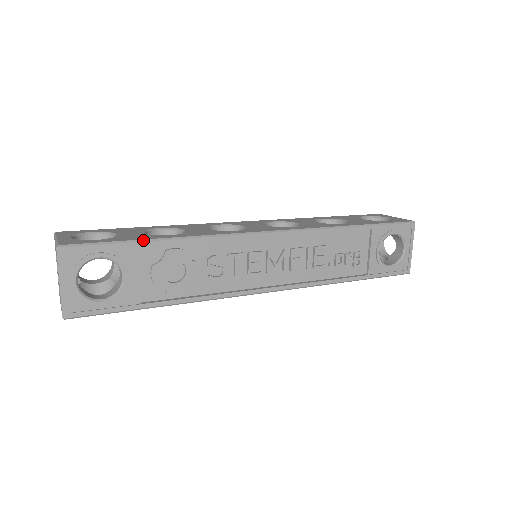
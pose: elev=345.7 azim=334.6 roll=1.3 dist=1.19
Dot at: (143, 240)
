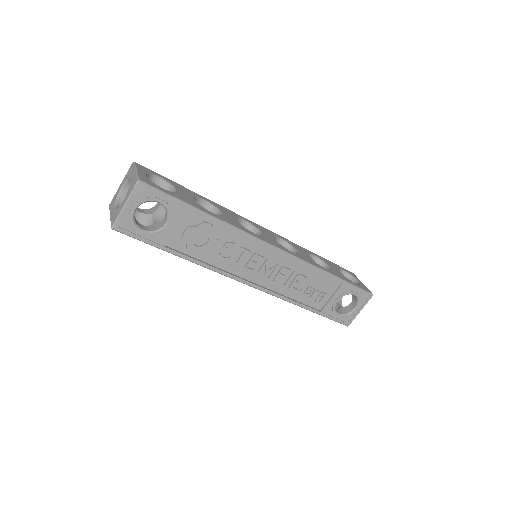
Dot at: (194, 207)
